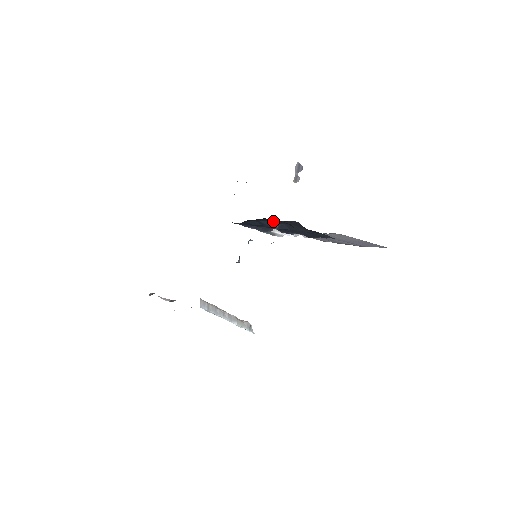
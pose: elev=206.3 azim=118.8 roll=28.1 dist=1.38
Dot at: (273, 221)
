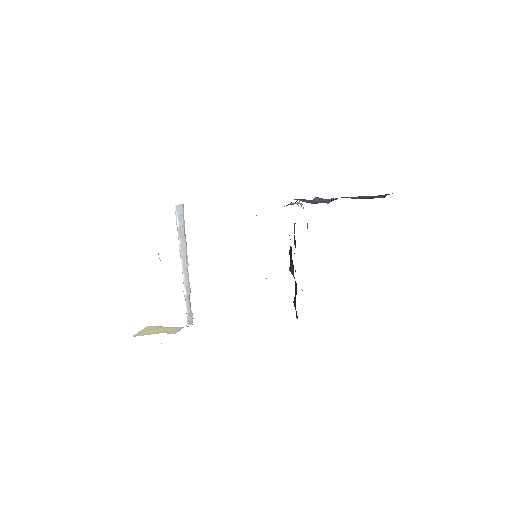
Dot at: occluded
